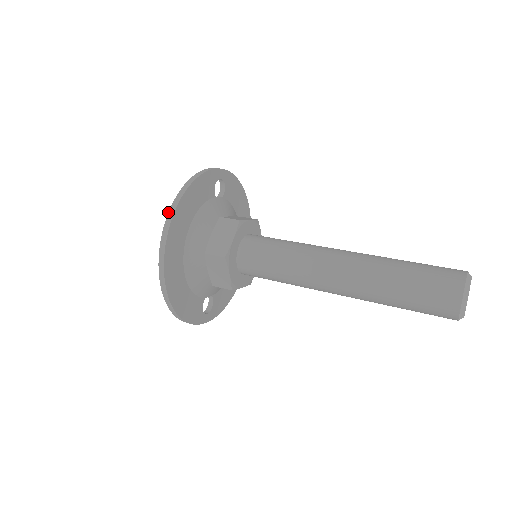
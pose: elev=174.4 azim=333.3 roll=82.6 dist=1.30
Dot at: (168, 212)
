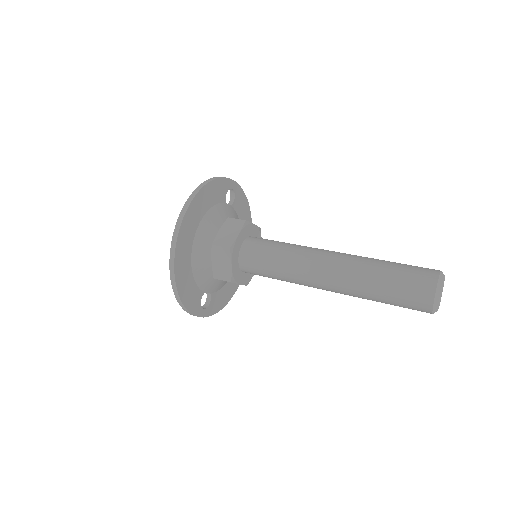
Dot at: (186, 201)
